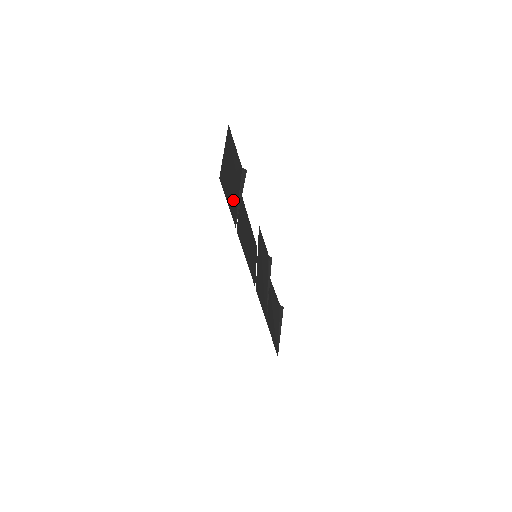
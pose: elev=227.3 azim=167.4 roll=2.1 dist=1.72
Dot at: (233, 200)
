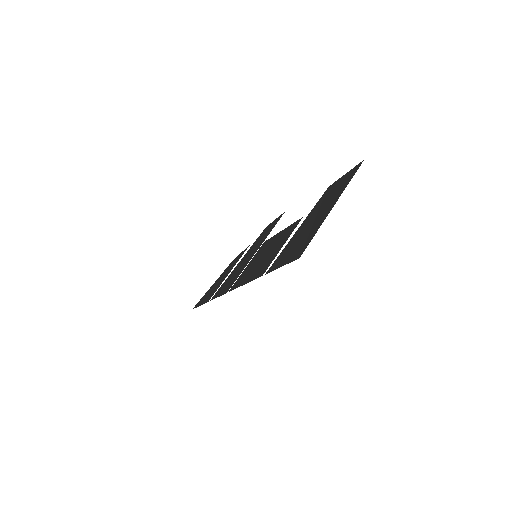
Dot at: (289, 248)
